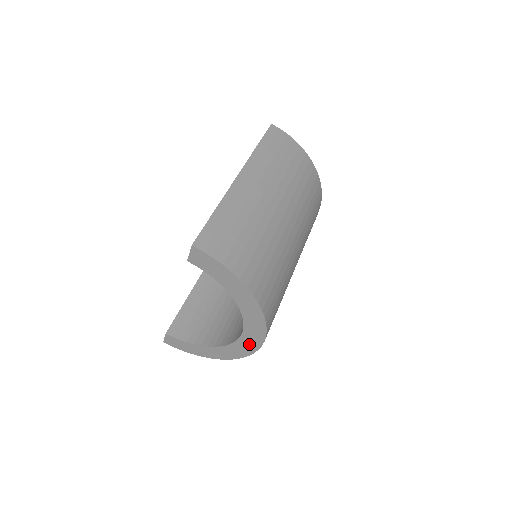
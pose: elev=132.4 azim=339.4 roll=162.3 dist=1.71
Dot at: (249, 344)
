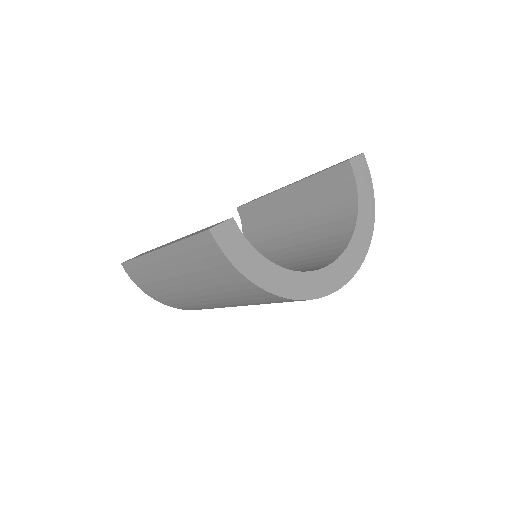
Dot at: (331, 279)
